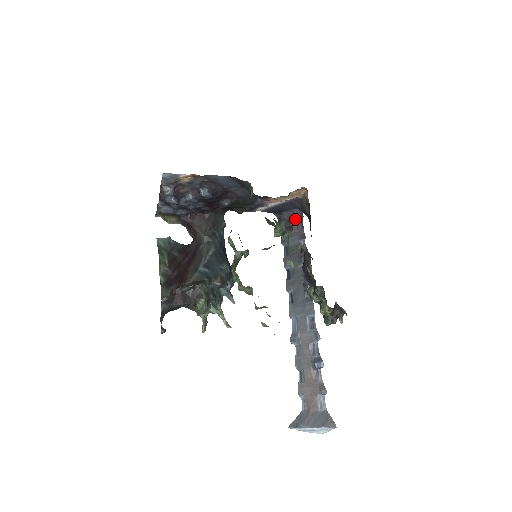
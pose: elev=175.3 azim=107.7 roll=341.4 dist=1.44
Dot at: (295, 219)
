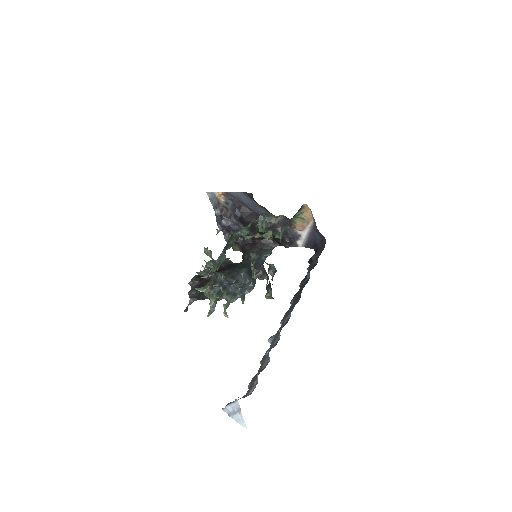
Dot at: (278, 219)
